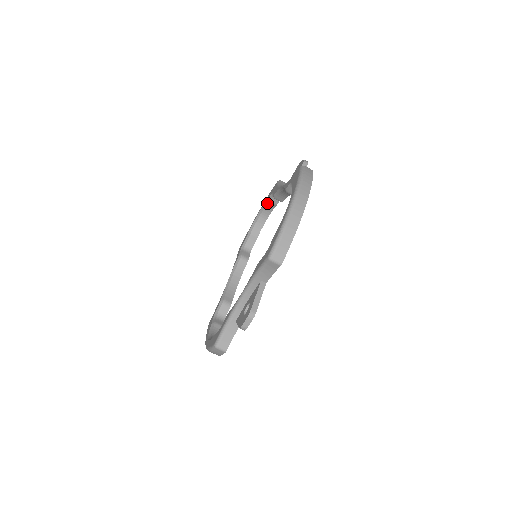
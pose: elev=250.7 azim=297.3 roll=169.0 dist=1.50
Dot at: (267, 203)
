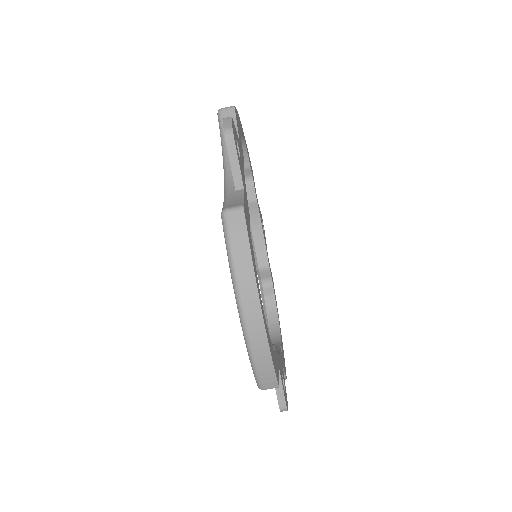
Dot at: occluded
